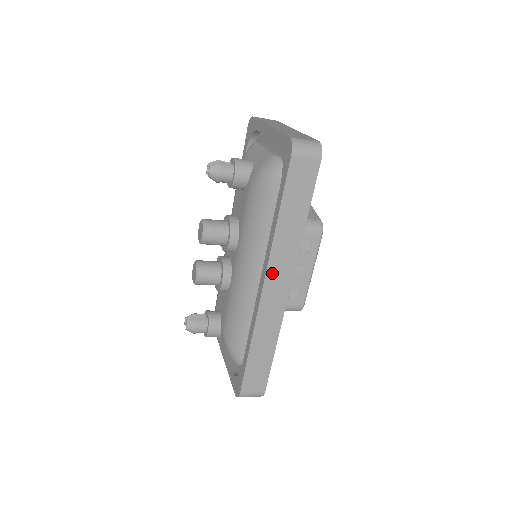
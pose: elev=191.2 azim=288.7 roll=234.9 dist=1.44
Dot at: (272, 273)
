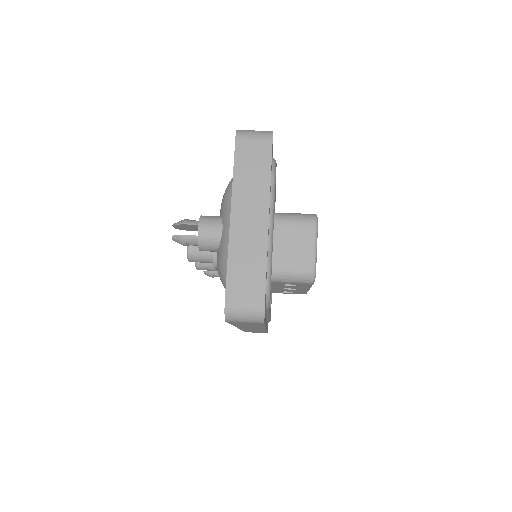
Dot at: occluded
